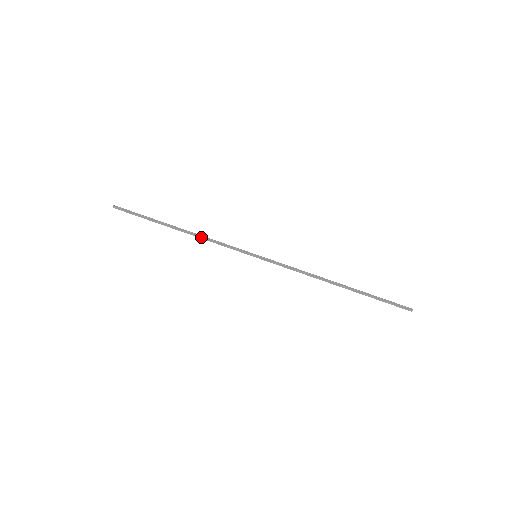
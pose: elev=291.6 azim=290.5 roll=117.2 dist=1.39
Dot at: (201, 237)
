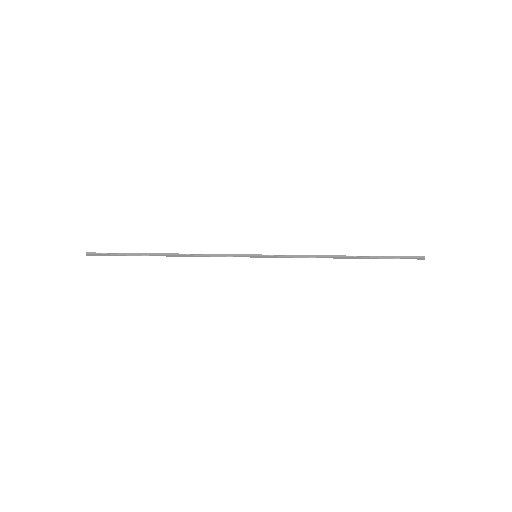
Dot at: (193, 256)
